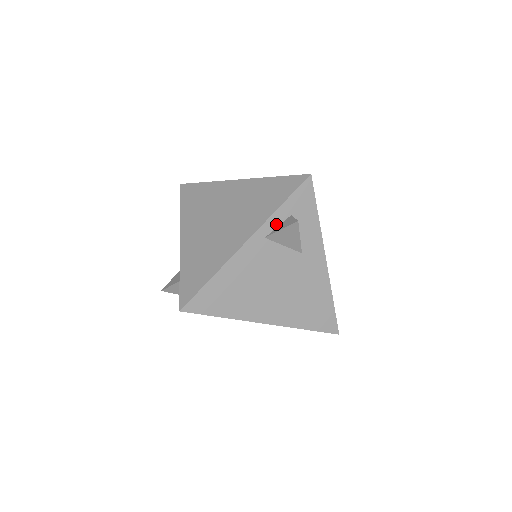
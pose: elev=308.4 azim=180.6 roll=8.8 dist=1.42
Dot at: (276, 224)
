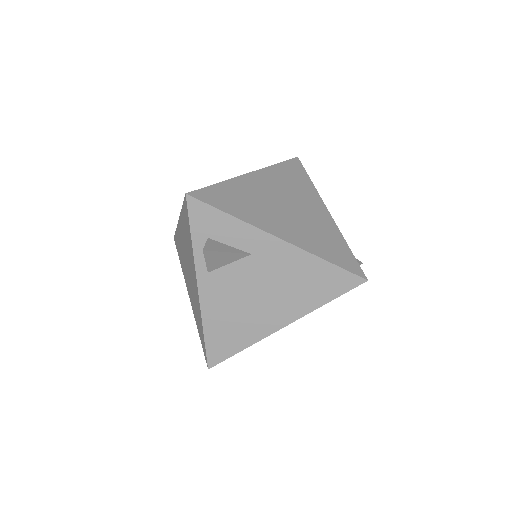
Dot at: occluded
